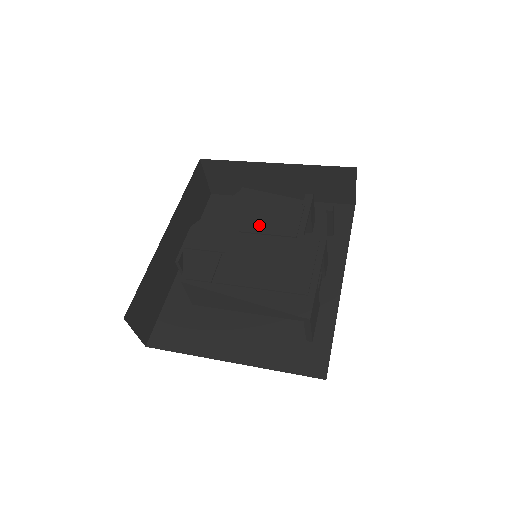
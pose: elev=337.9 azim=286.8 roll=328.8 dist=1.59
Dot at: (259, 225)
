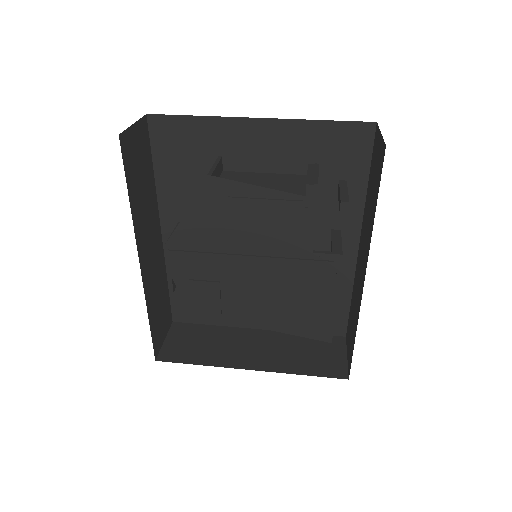
Dot at: (253, 243)
